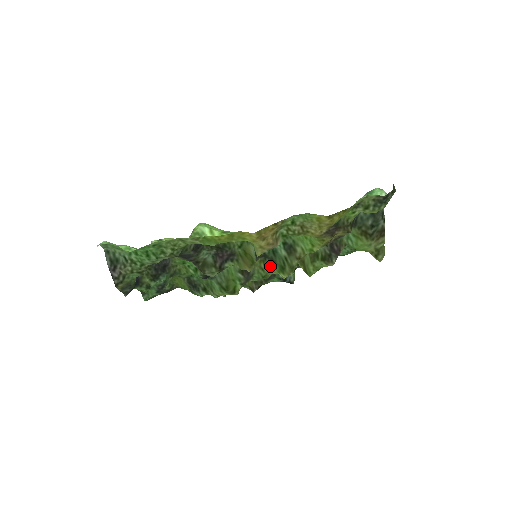
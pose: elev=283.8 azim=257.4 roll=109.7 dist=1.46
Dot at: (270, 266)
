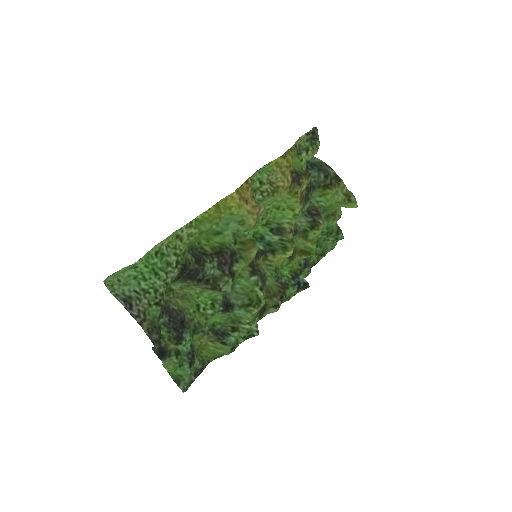
Dot at: (274, 257)
